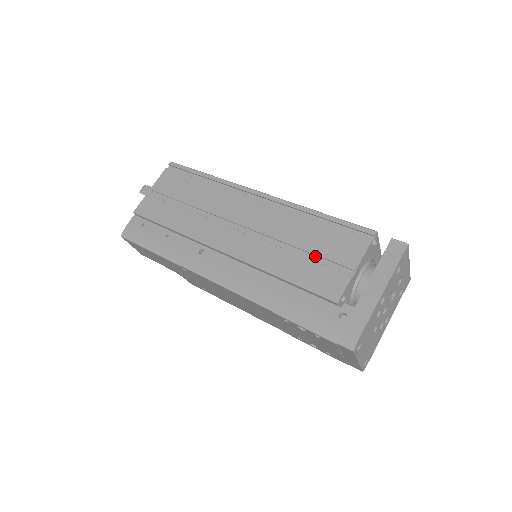
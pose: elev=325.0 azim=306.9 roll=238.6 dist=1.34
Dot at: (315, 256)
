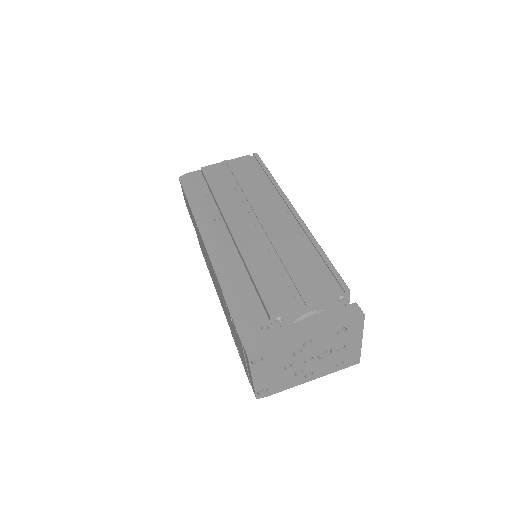
Dot at: (288, 275)
